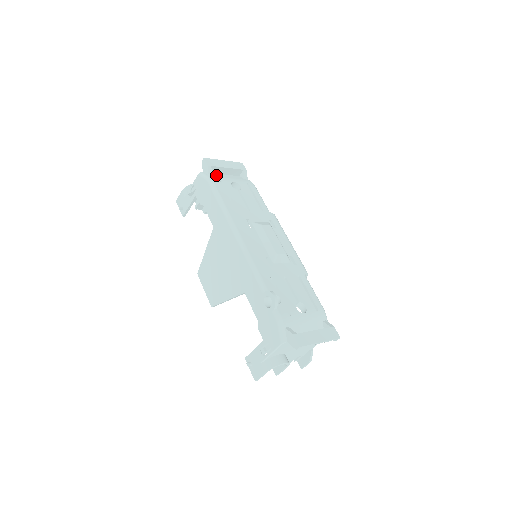
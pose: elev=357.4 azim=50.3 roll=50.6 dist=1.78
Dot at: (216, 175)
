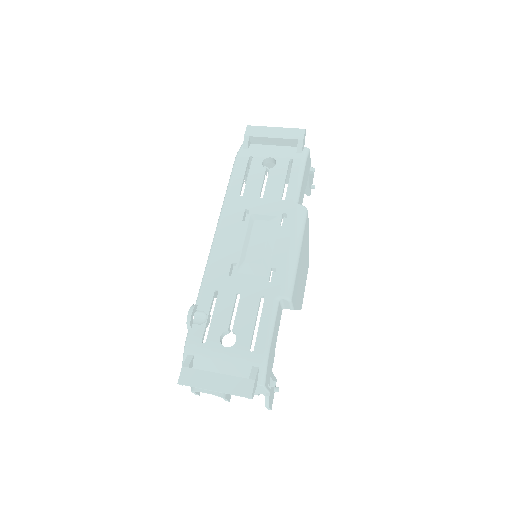
Dot at: (257, 147)
